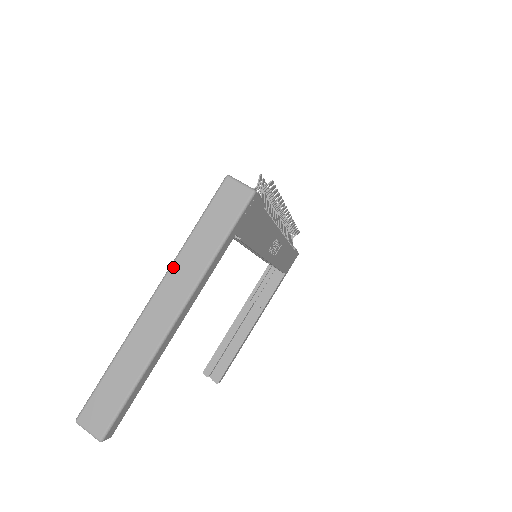
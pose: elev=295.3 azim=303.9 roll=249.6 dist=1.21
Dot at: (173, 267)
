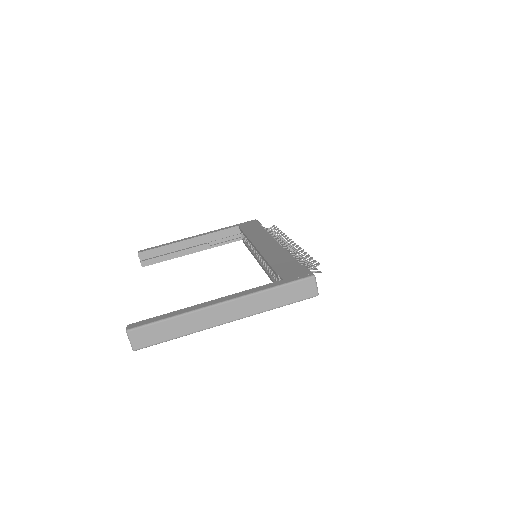
Dot at: (248, 297)
